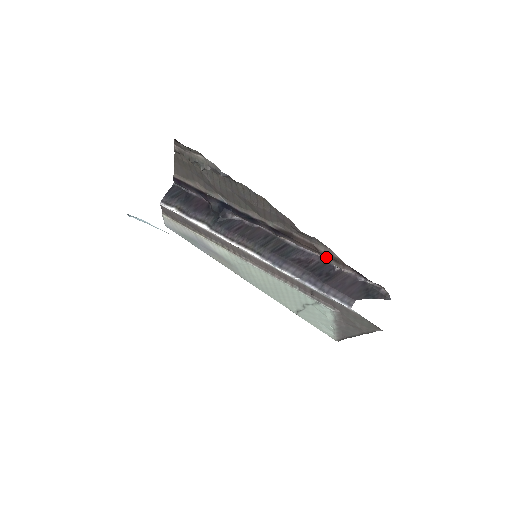
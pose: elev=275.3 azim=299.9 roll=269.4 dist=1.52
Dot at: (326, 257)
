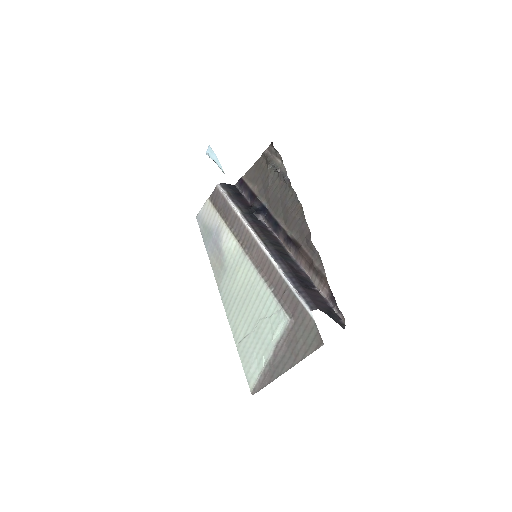
Dot at: (314, 274)
